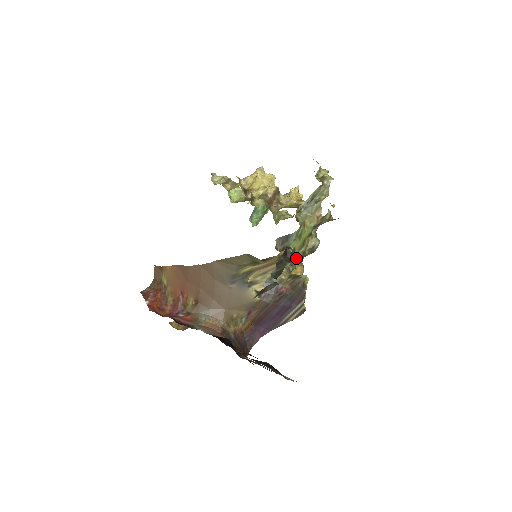
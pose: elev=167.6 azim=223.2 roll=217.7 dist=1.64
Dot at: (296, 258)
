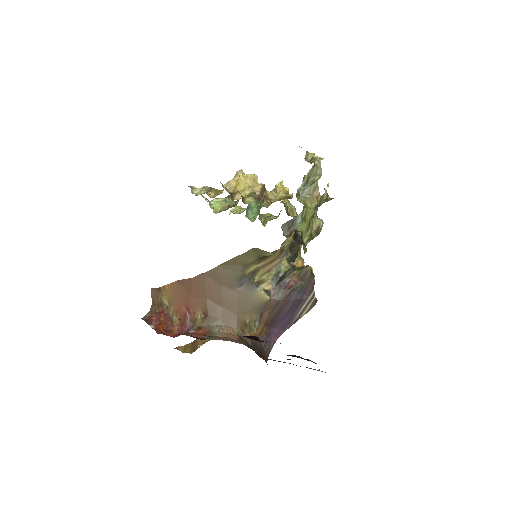
Dot at: (305, 241)
